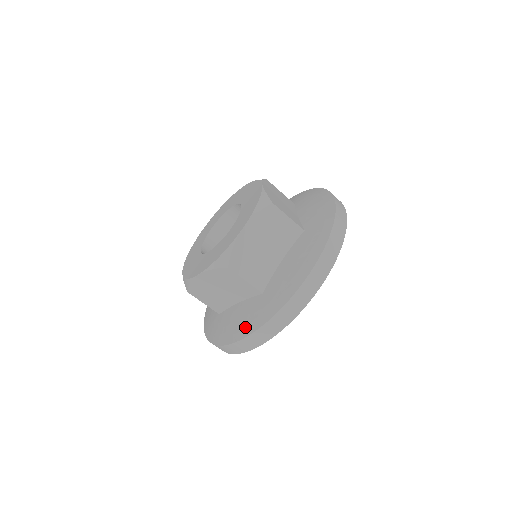
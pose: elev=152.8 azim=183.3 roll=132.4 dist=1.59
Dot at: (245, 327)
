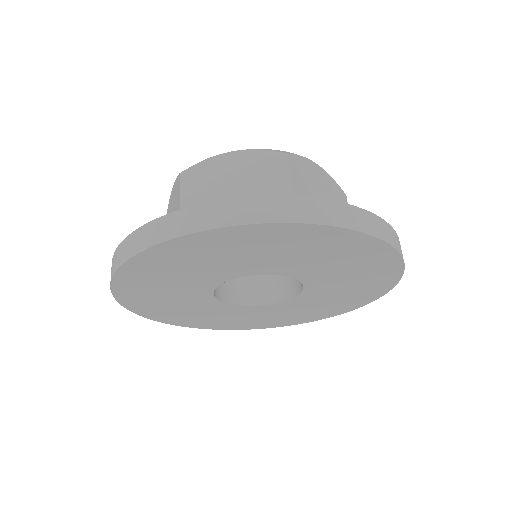
Dot at: occluded
